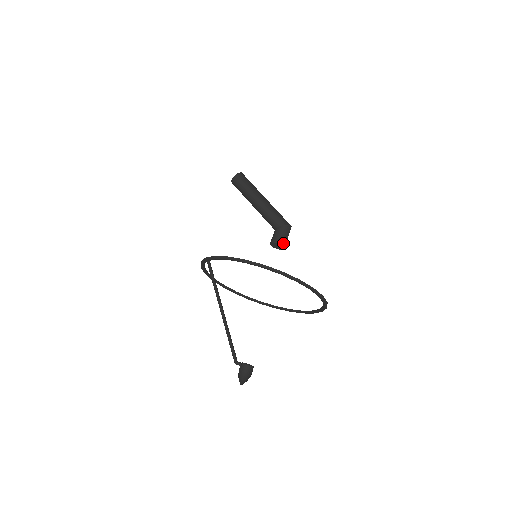
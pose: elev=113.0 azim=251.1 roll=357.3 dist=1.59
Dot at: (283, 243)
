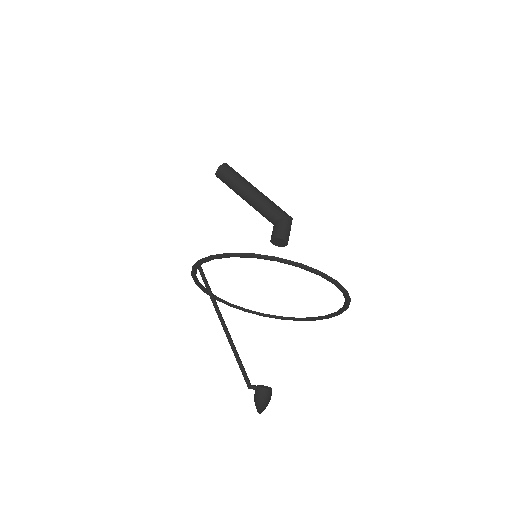
Dot at: (286, 238)
